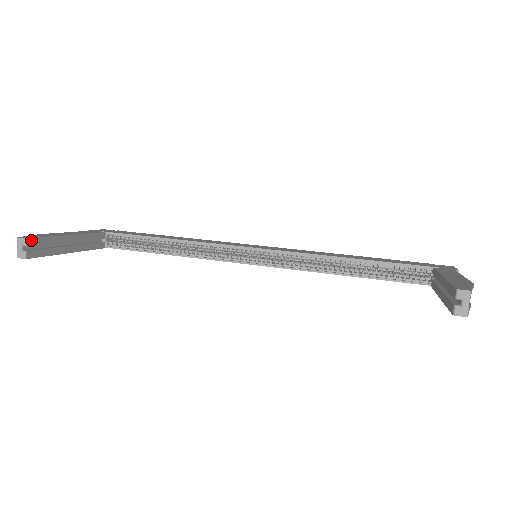
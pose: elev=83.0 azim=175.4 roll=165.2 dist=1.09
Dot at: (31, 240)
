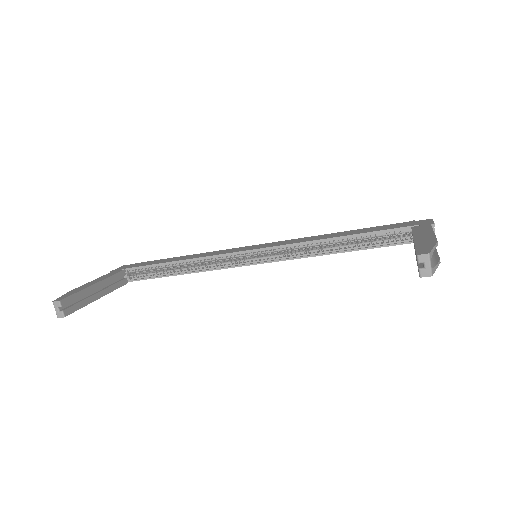
Dot at: (64, 300)
